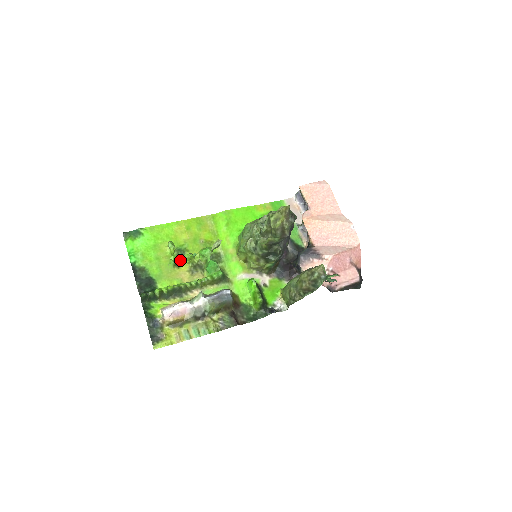
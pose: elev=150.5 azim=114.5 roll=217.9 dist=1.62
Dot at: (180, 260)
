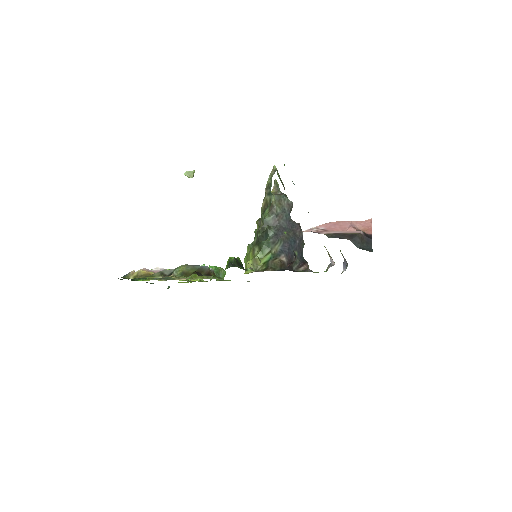
Dot at: occluded
